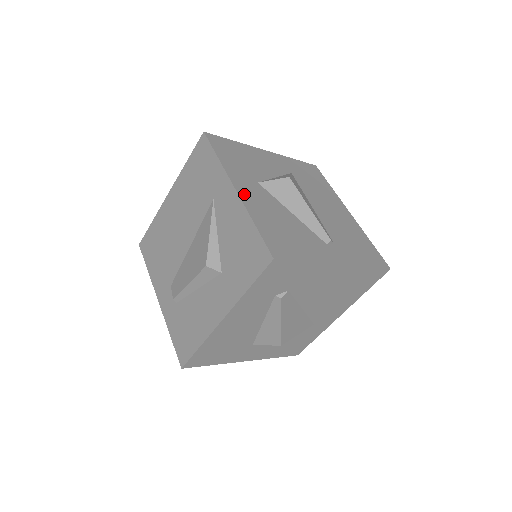
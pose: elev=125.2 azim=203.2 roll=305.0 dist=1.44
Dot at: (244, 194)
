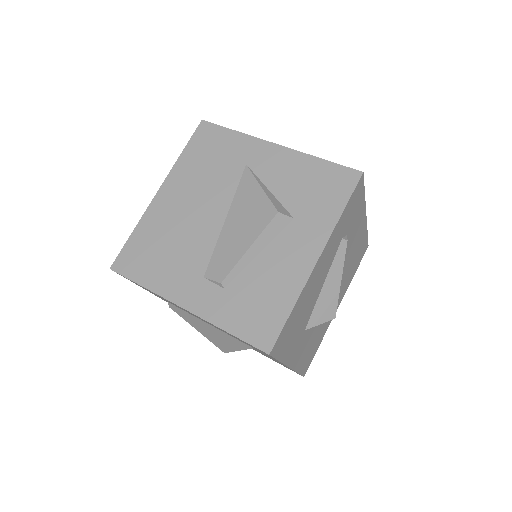
Dot at: occluded
